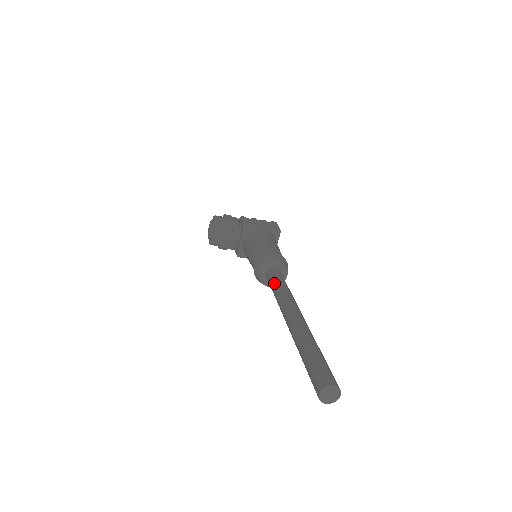
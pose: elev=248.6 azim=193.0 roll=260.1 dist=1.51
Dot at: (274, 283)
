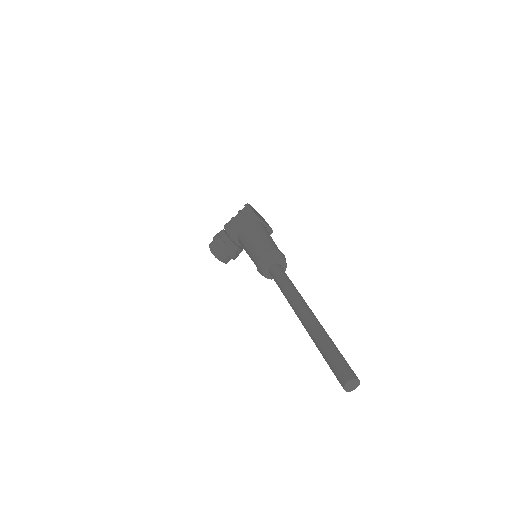
Dot at: (278, 286)
